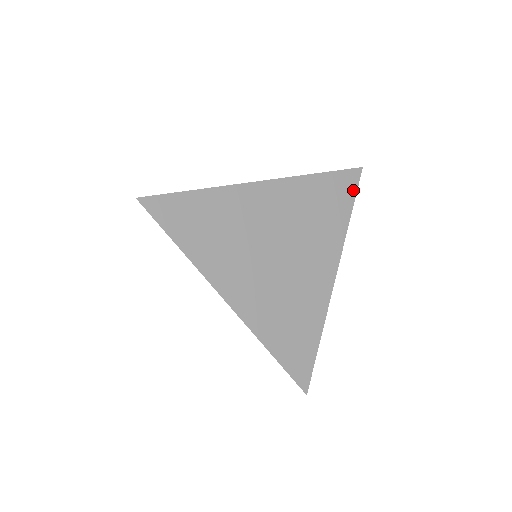
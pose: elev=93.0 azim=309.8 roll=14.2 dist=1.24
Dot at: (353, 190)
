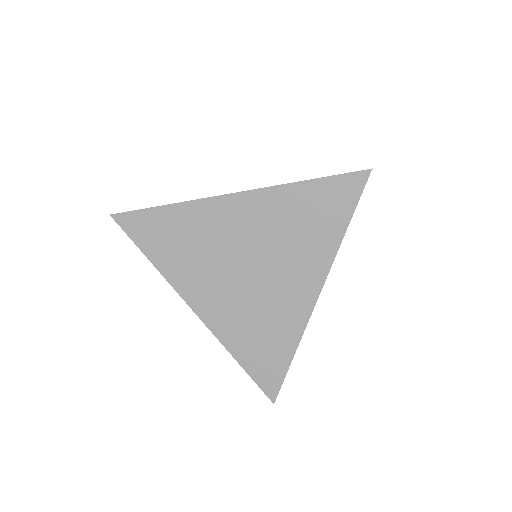
Dot at: (353, 199)
